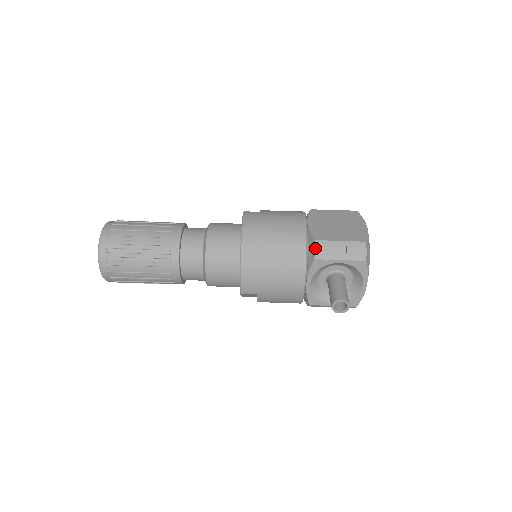
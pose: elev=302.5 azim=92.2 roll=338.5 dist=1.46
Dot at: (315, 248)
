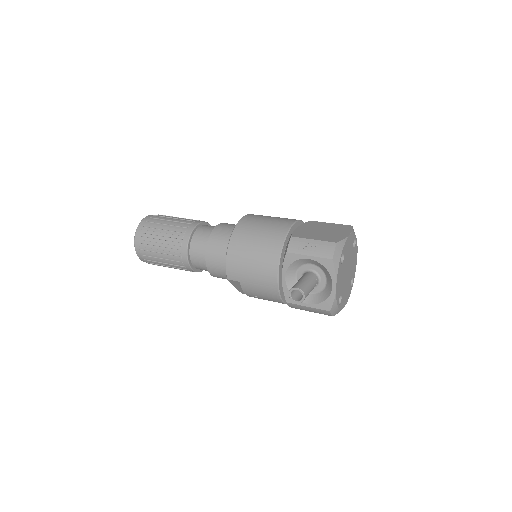
Dot at: (289, 243)
